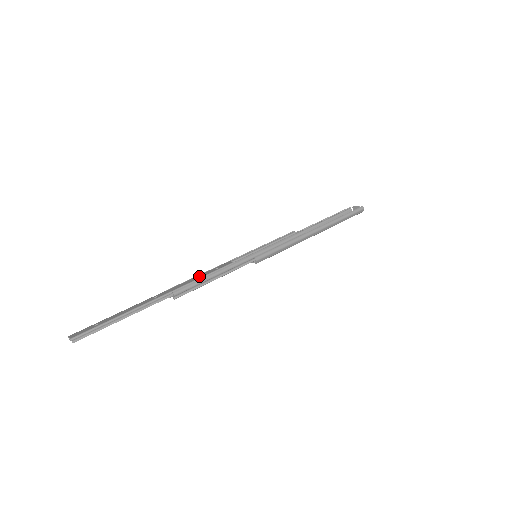
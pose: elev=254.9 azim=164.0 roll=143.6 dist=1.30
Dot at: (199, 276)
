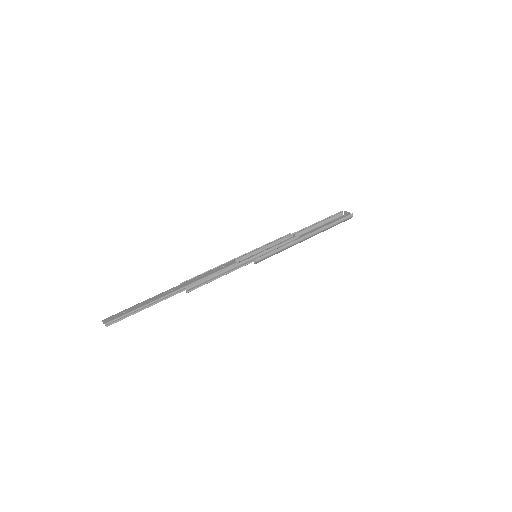
Dot at: (208, 273)
